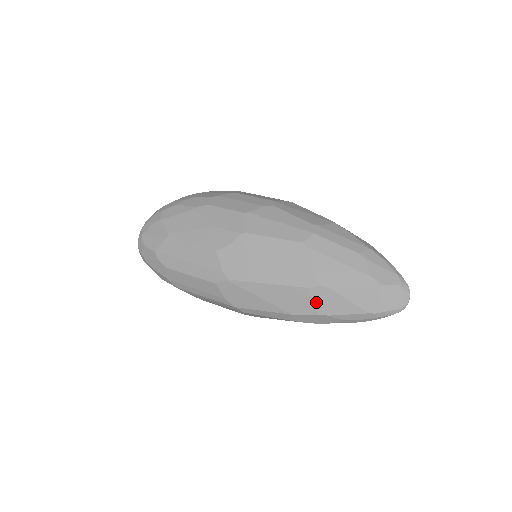
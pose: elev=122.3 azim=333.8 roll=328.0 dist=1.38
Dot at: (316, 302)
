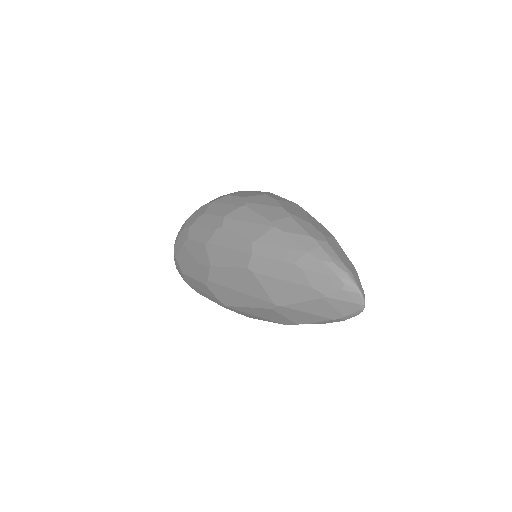
Dot at: (287, 317)
